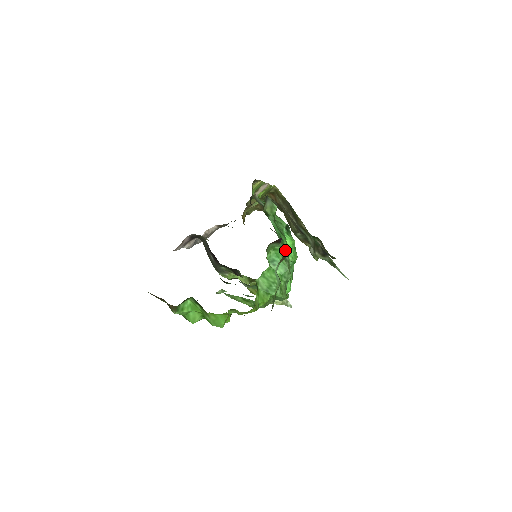
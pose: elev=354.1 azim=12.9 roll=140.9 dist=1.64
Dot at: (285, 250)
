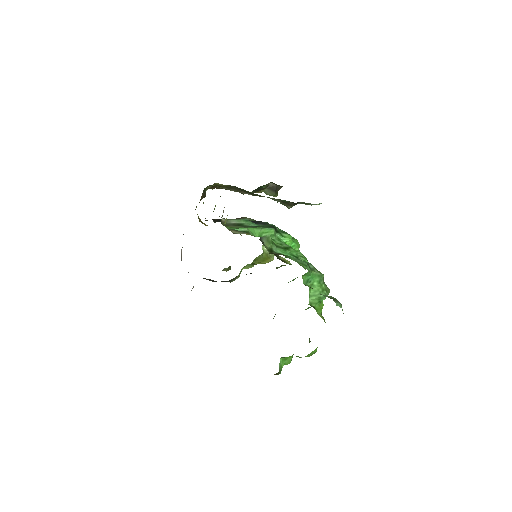
Dot at: occluded
